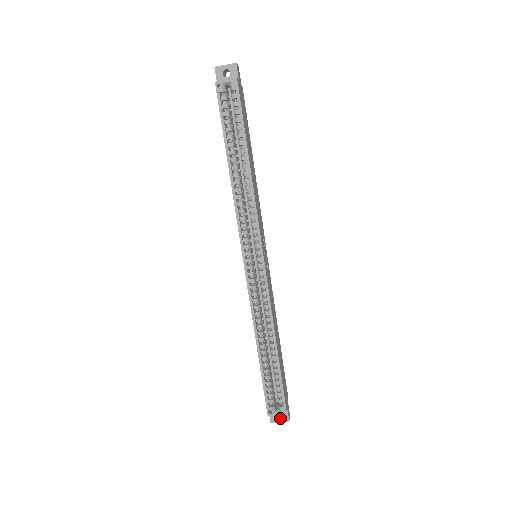
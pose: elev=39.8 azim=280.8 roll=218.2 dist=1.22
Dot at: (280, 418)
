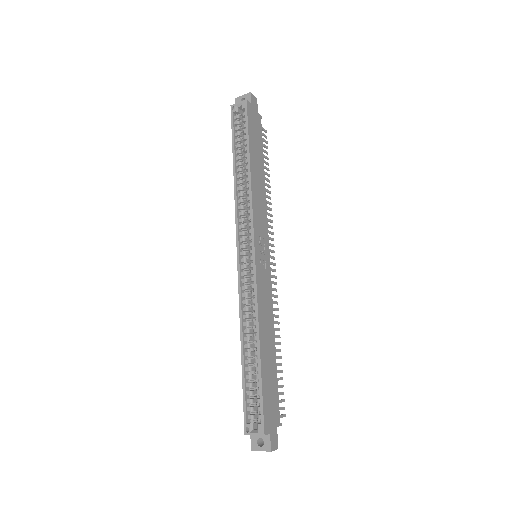
Dot at: (262, 446)
